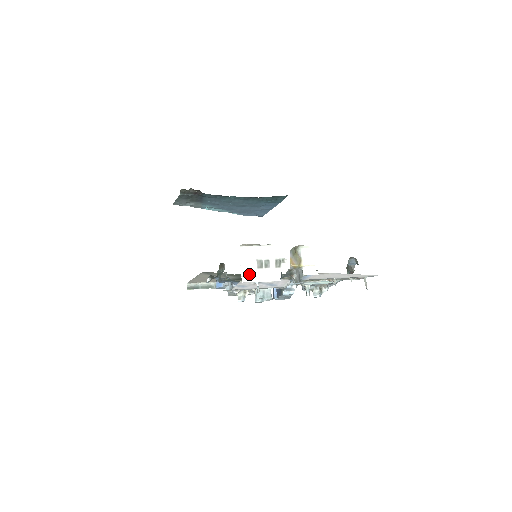
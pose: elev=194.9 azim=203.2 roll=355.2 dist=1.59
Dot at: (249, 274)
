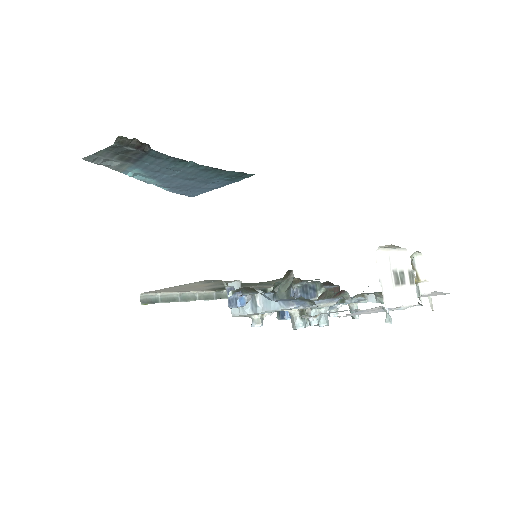
Dot at: (389, 294)
